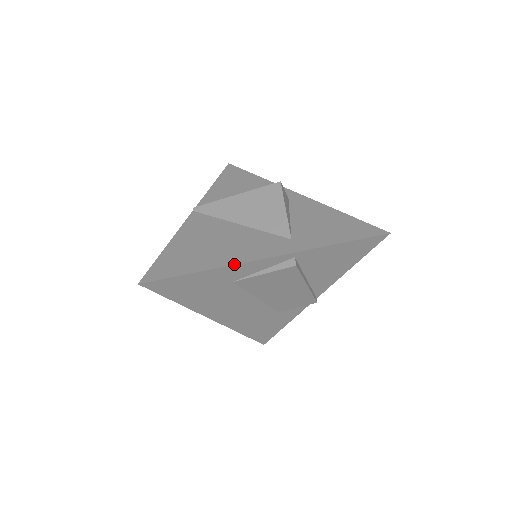
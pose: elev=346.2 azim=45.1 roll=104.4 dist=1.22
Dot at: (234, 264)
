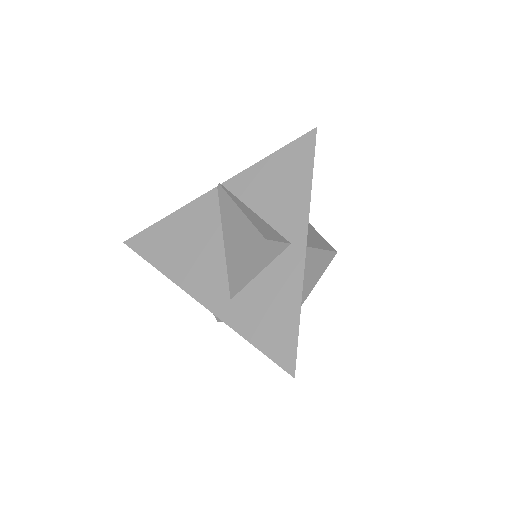
Dot at: (176, 284)
